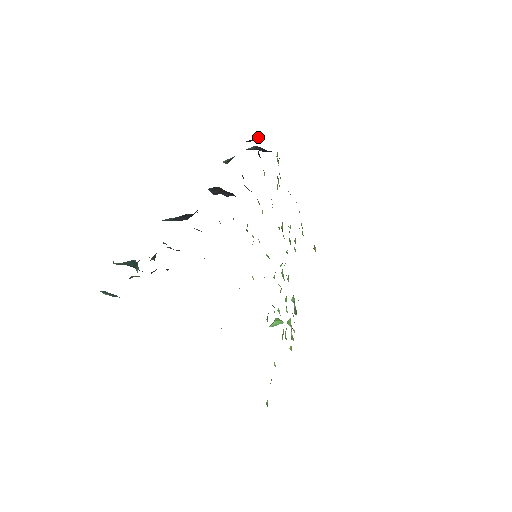
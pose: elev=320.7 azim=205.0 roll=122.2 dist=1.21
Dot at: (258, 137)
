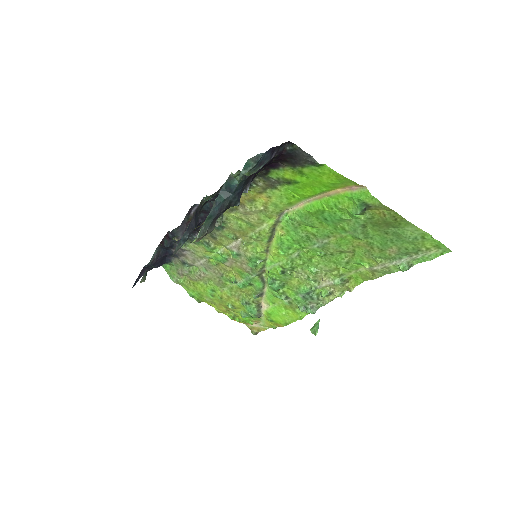
Dot at: (141, 270)
